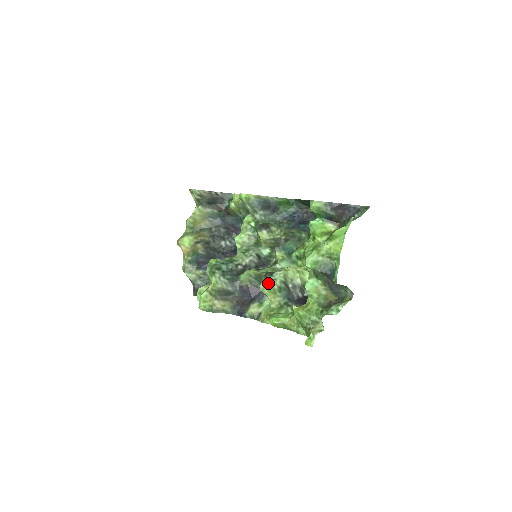
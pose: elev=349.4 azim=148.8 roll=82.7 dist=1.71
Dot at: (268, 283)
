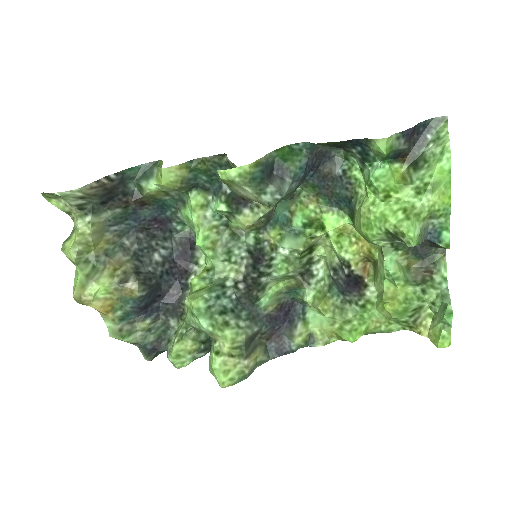
Dot at: (318, 290)
